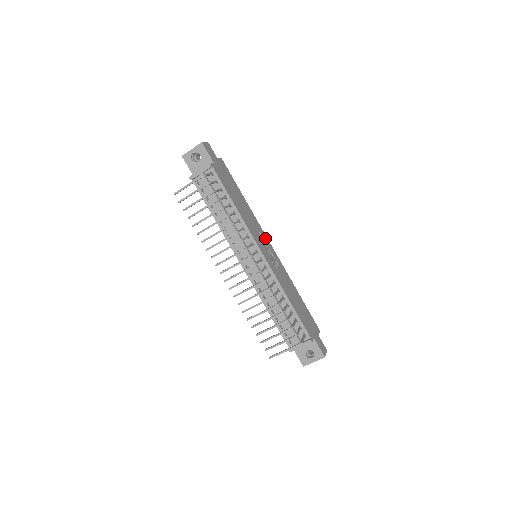
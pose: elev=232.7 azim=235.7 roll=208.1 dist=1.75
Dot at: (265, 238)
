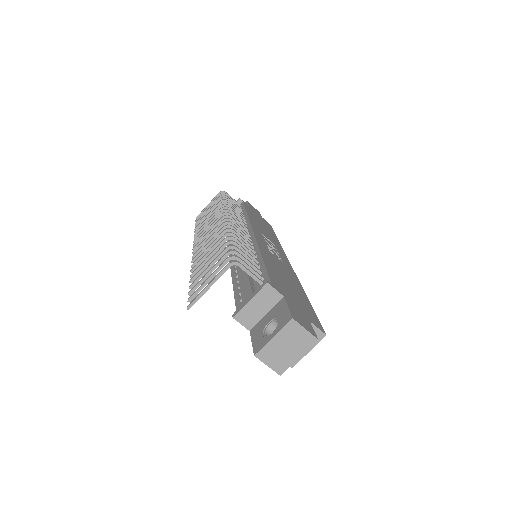
Dot at: (282, 254)
